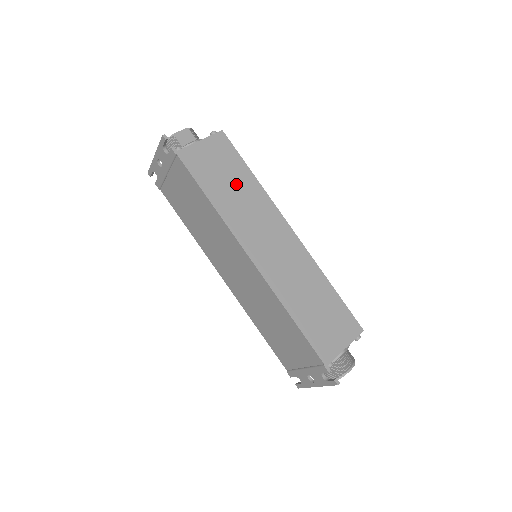
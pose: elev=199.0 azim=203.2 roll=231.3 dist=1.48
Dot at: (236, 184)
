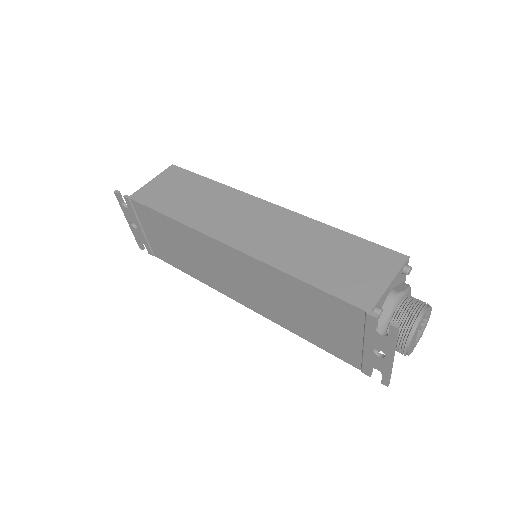
Dot at: (196, 194)
